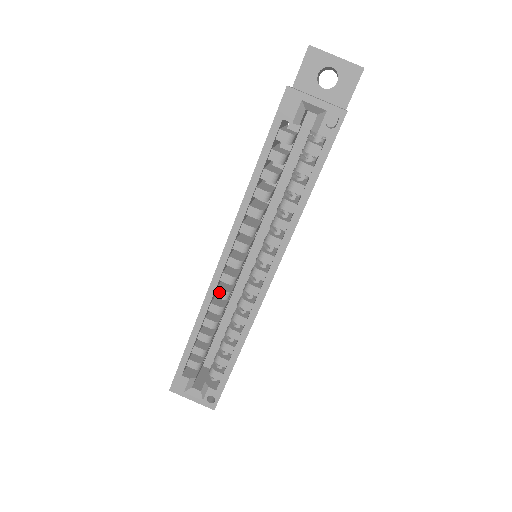
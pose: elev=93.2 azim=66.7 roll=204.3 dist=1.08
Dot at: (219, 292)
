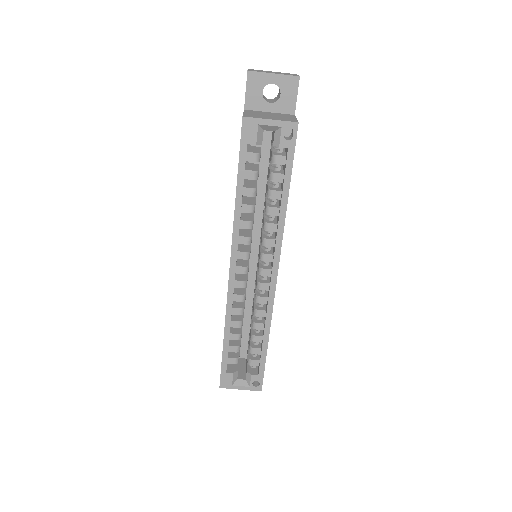
Dot at: (236, 297)
